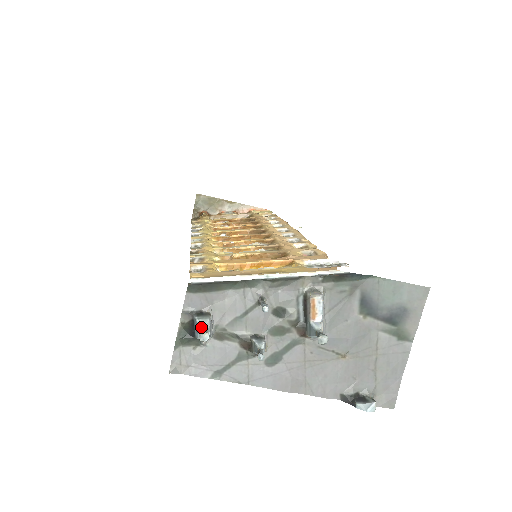
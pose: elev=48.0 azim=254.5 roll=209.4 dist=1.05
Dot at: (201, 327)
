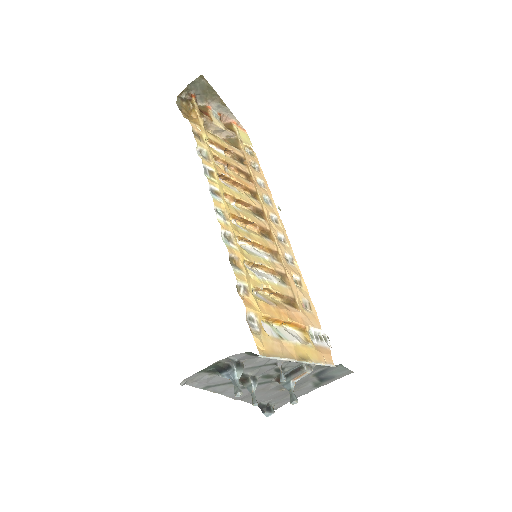
Dot at: (236, 379)
